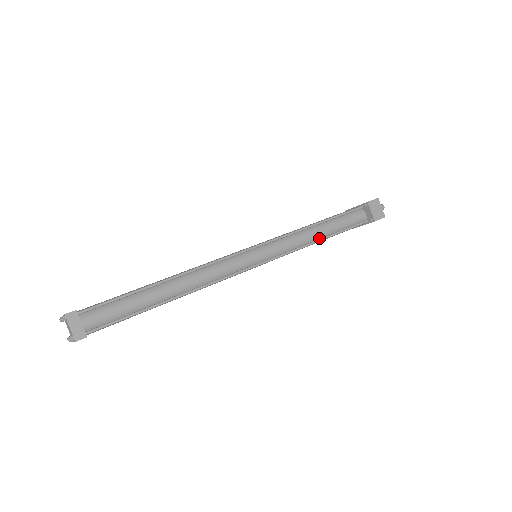
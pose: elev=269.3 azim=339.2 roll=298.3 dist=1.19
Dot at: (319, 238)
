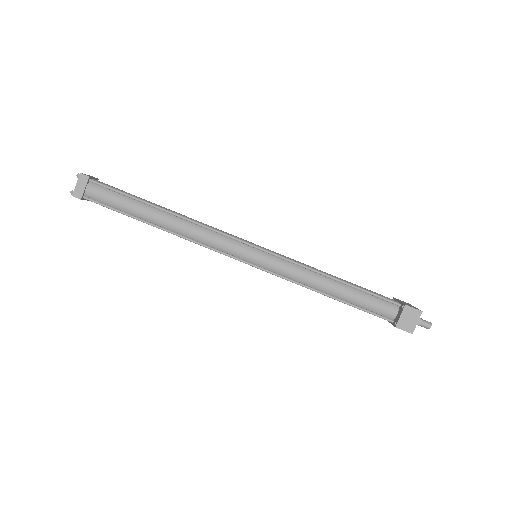
Dot at: (325, 292)
